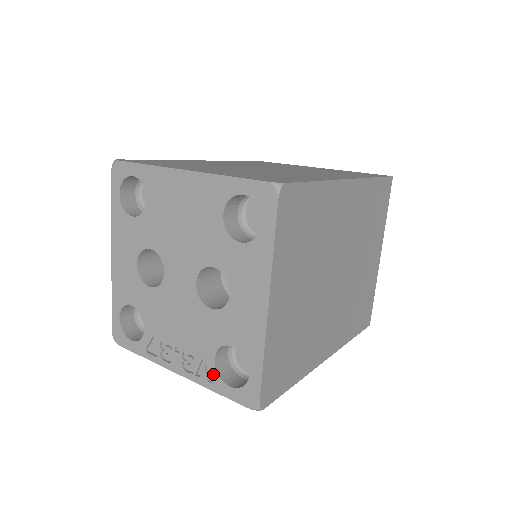
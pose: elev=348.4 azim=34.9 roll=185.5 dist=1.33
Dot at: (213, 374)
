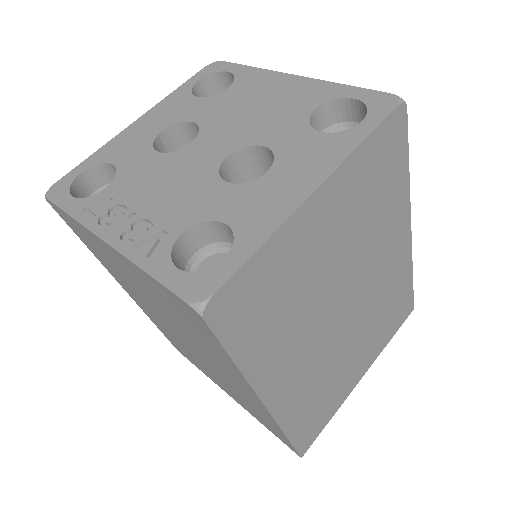
Dot at: (164, 249)
